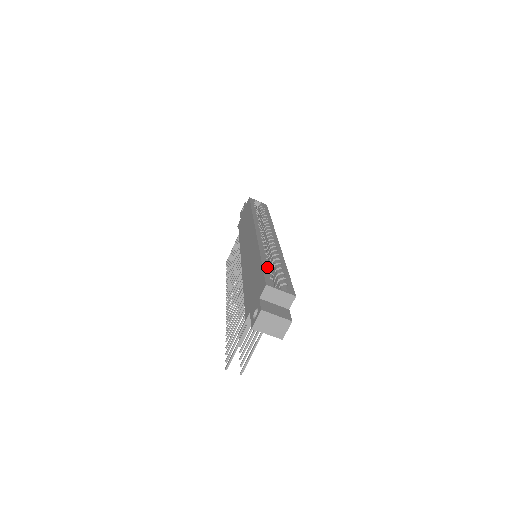
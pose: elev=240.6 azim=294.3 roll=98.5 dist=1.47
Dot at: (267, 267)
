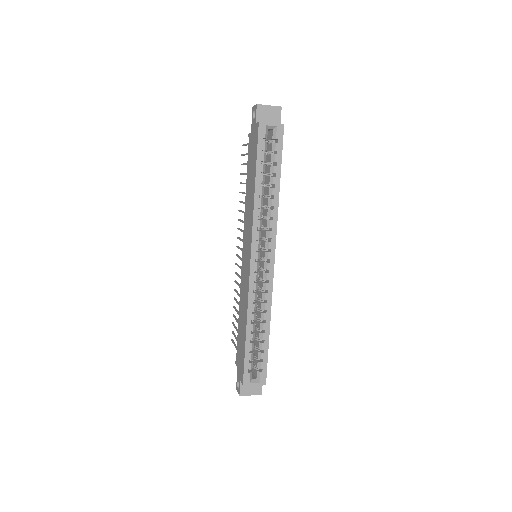
Dot at: (249, 352)
